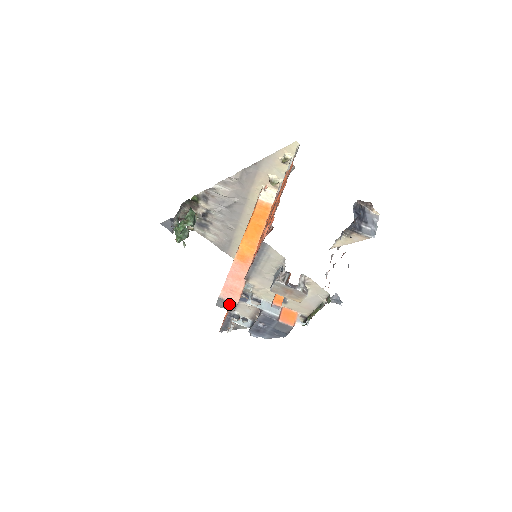
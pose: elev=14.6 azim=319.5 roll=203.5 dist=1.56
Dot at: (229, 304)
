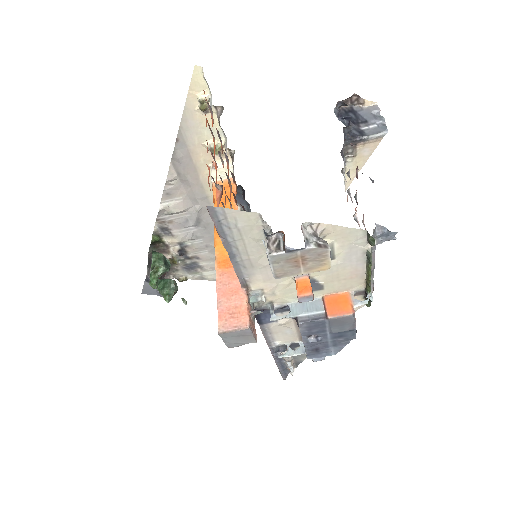
Dot at: (239, 335)
